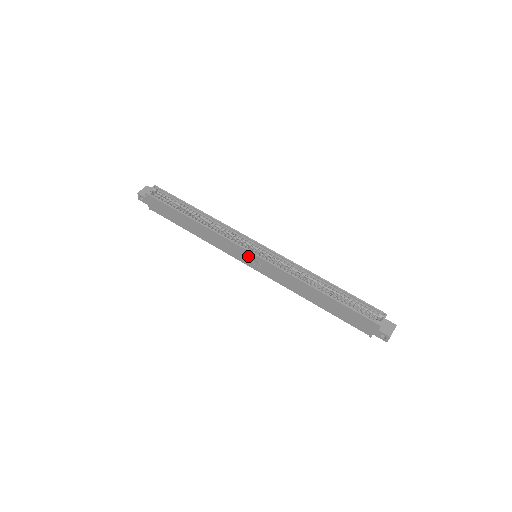
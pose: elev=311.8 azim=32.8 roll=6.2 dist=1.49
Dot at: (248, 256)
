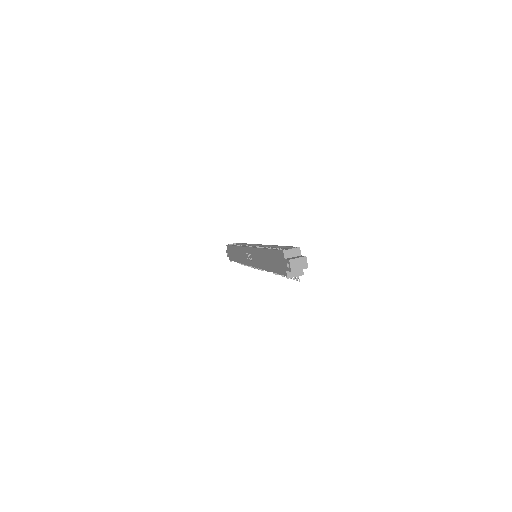
Dot at: (248, 253)
